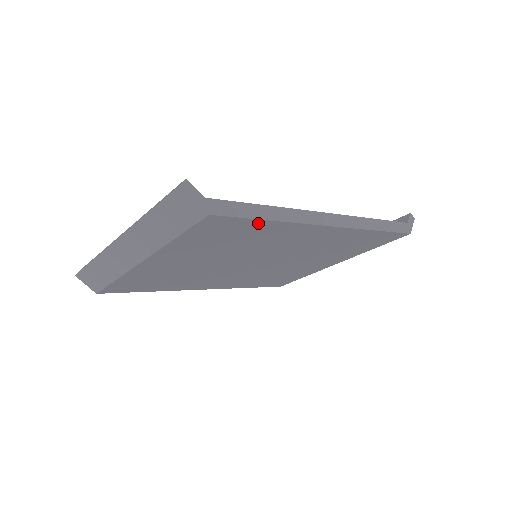
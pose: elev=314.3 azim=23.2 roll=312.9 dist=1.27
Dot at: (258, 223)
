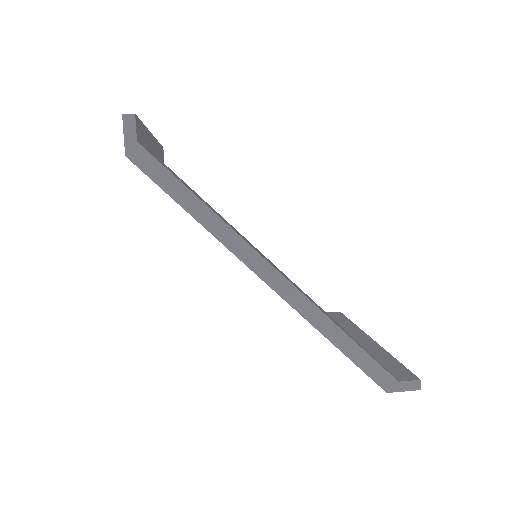
Dot at: (183, 207)
